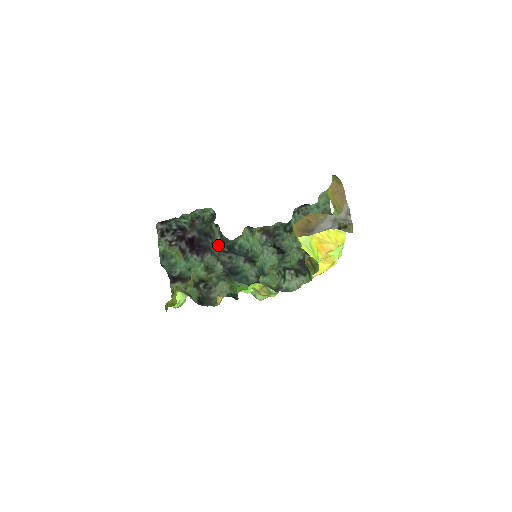
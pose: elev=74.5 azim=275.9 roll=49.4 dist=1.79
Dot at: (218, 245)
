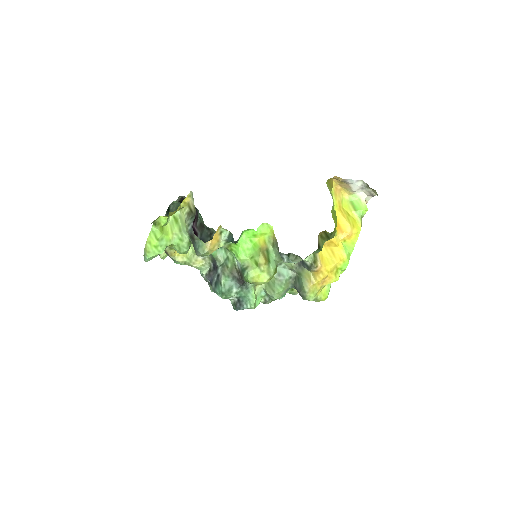
Dot at: occluded
